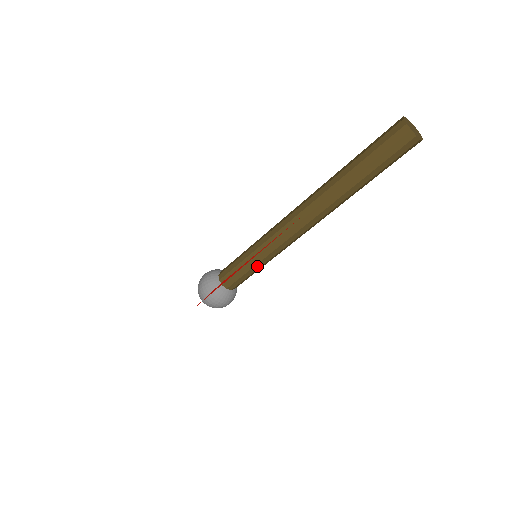
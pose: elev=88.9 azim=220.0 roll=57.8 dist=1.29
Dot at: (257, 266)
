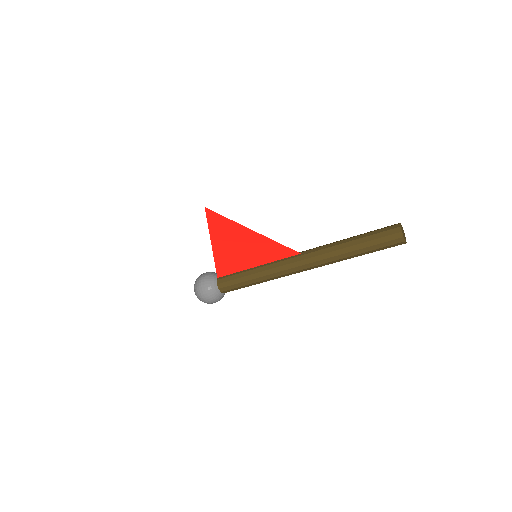
Dot at: (249, 277)
